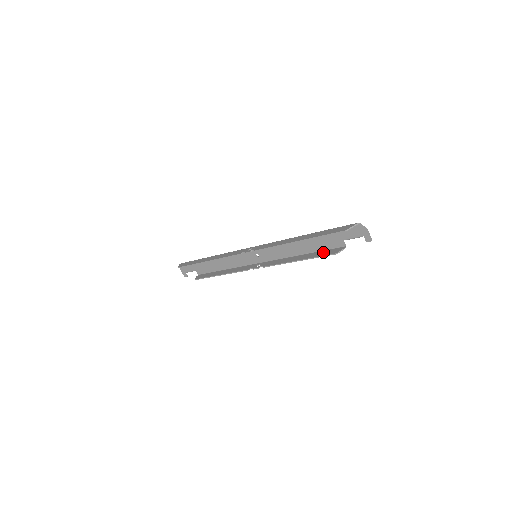
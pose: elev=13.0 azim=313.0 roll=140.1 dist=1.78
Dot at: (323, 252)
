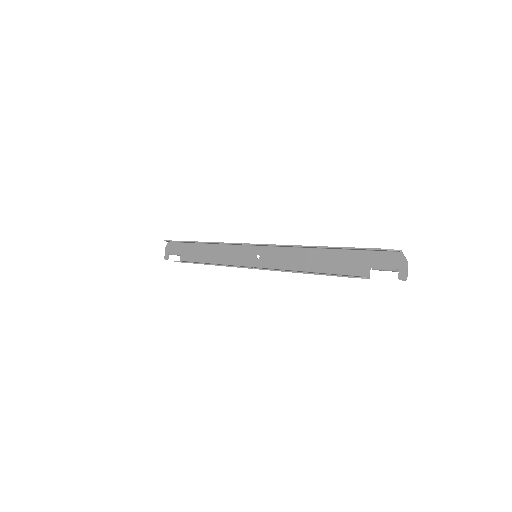
Dot at: (338, 274)
